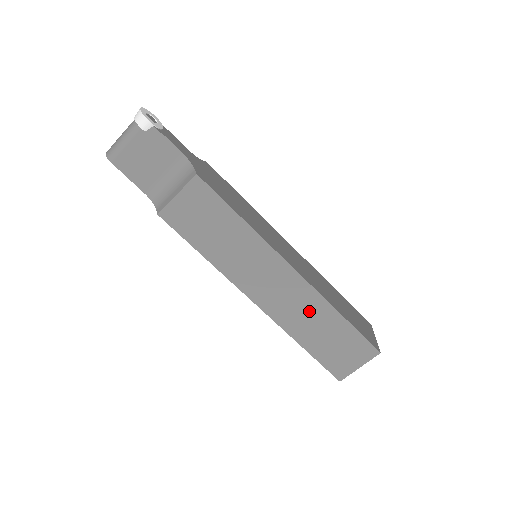
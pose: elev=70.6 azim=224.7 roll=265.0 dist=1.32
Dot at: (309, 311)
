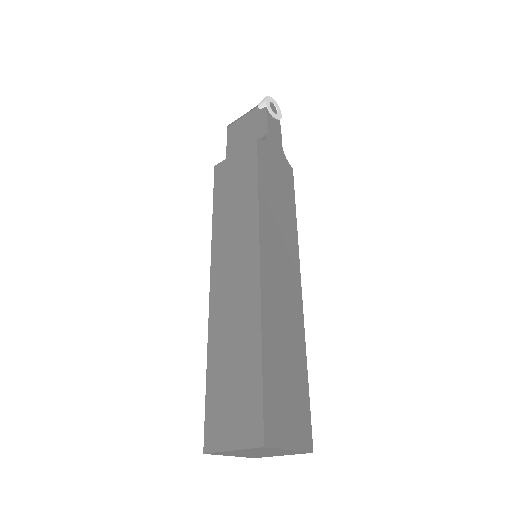
Dot at: (240, 324)
